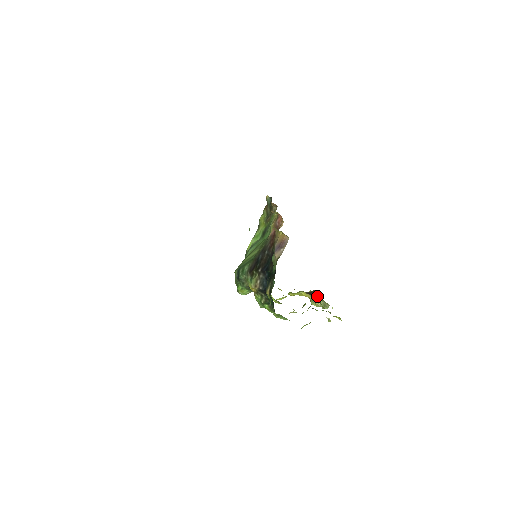
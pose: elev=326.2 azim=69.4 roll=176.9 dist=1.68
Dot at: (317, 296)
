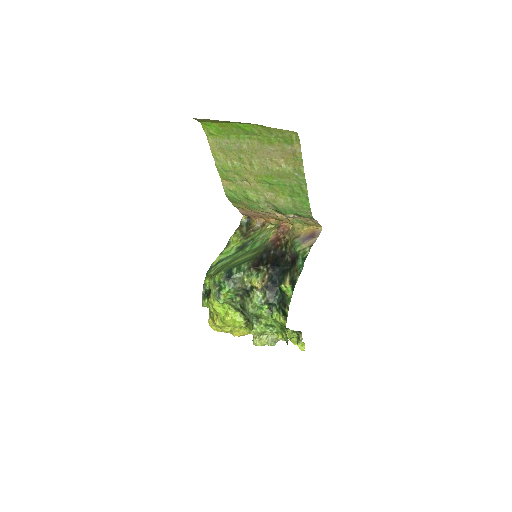
Dot at: occluded
